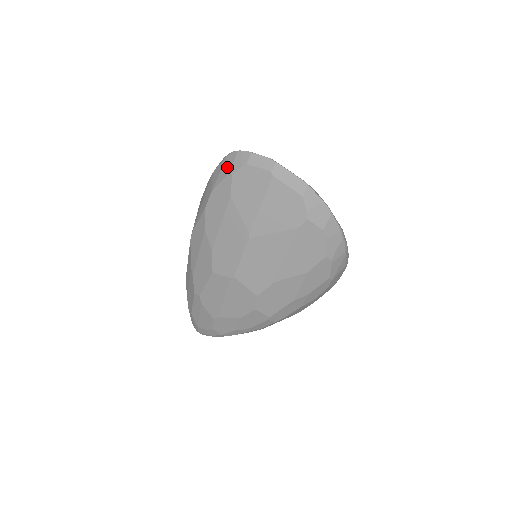
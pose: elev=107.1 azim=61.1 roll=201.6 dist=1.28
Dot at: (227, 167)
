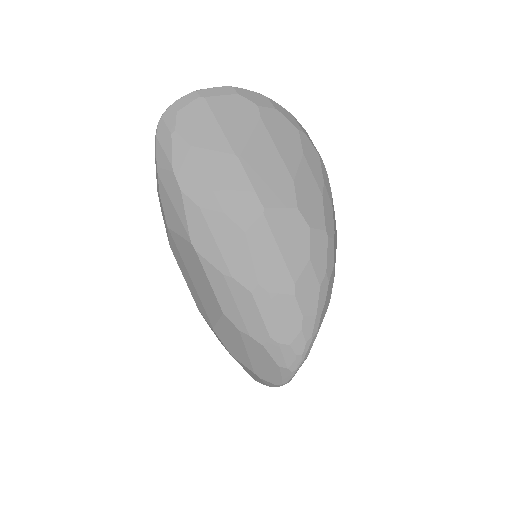
Dot at: (165, 135)
